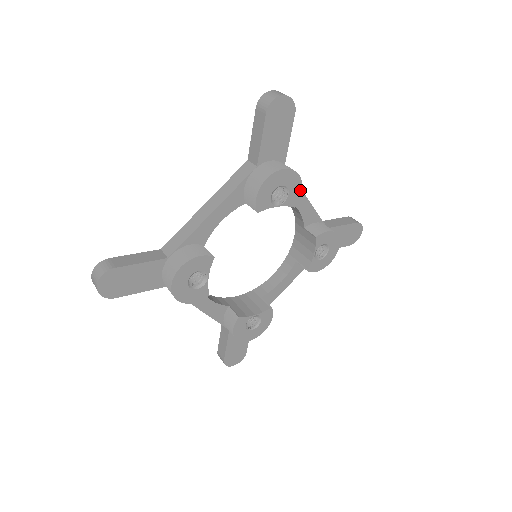
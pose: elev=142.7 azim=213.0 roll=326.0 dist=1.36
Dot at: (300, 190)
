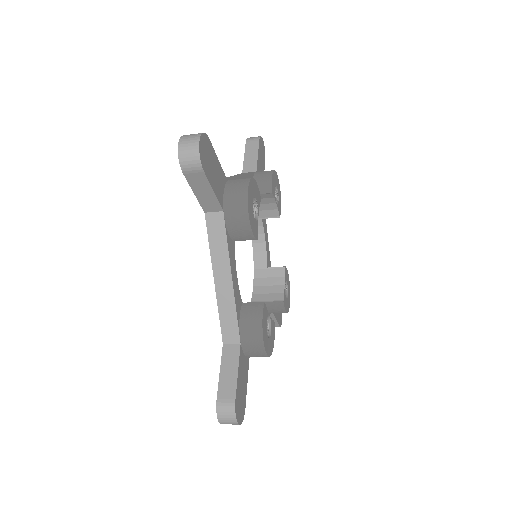
Dot at: (280, 206)
